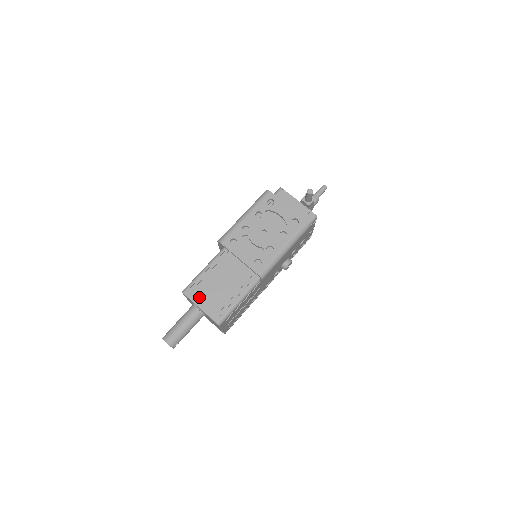
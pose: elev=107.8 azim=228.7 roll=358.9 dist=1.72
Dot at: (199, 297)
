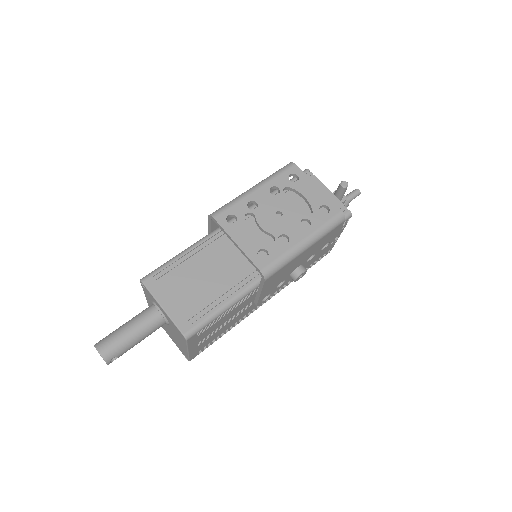
Dot at: (164, 291)
